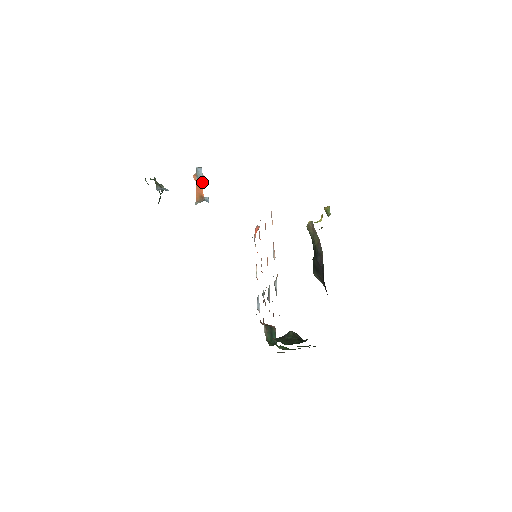
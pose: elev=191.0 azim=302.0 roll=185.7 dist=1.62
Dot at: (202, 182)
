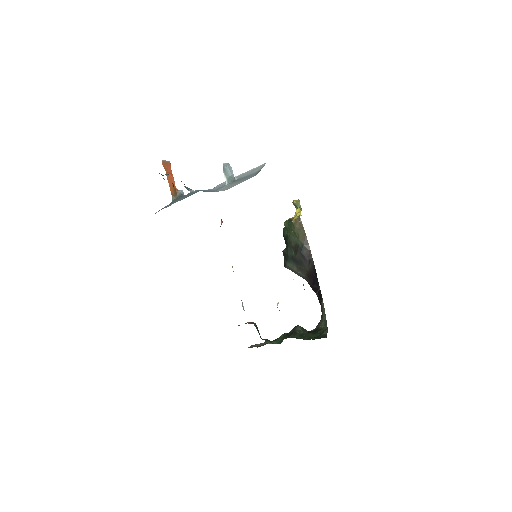
Dot at: (171, 171)
